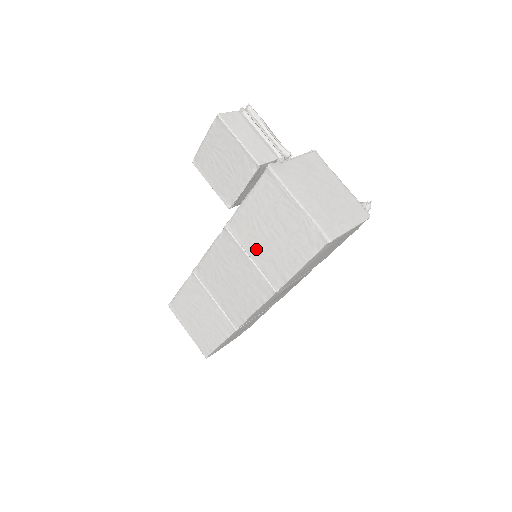
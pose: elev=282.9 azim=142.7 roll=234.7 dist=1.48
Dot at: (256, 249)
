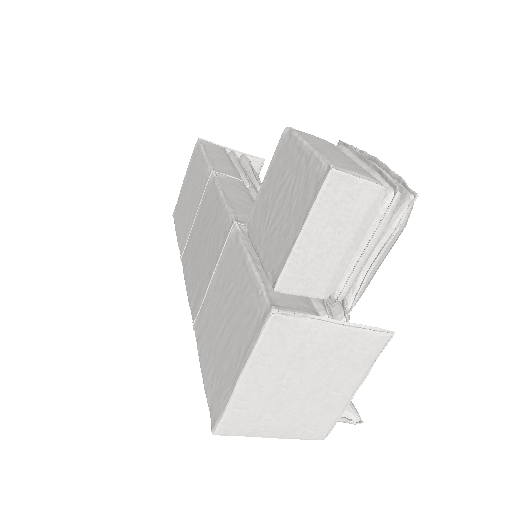
Dot at: (216, 289)
